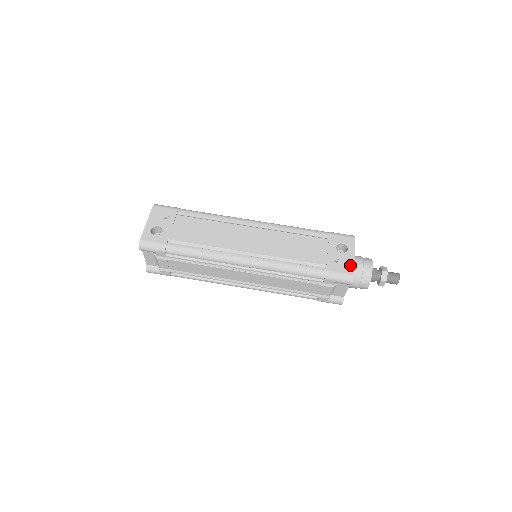
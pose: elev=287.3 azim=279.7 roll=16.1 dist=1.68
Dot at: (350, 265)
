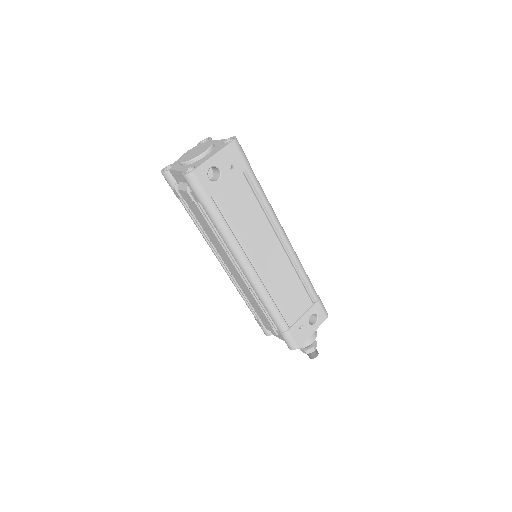
Dot at: (304, 338)
